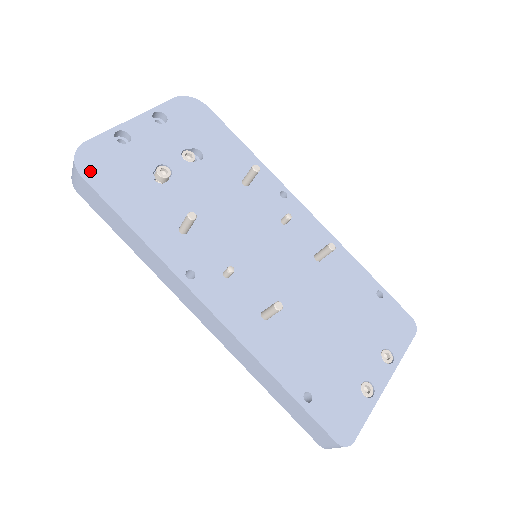
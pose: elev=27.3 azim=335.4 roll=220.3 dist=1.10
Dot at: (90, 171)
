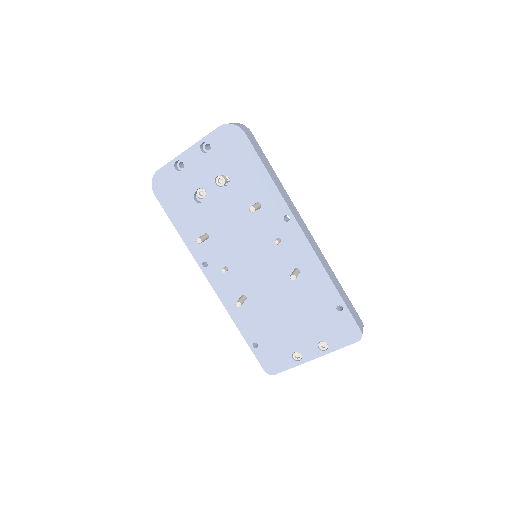
Dot at: (159, 192)
